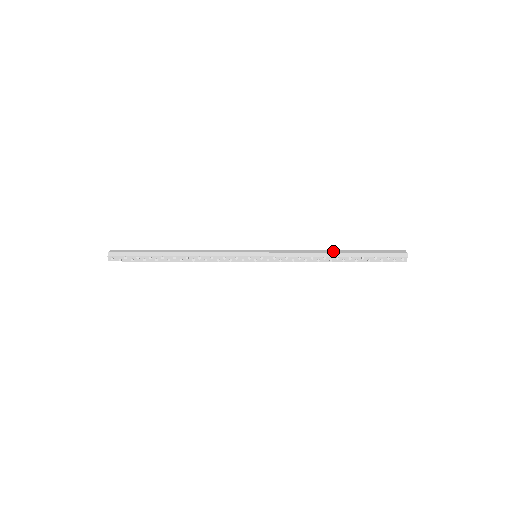
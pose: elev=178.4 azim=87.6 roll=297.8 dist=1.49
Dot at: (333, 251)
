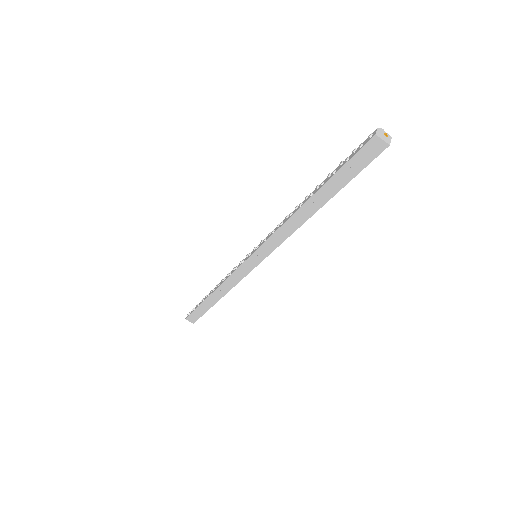
Dot at: occluded
